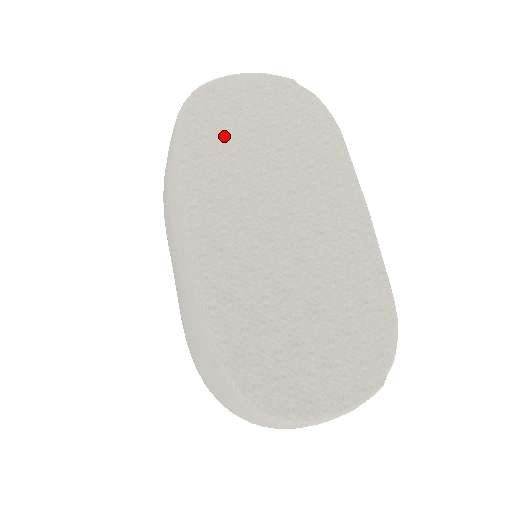
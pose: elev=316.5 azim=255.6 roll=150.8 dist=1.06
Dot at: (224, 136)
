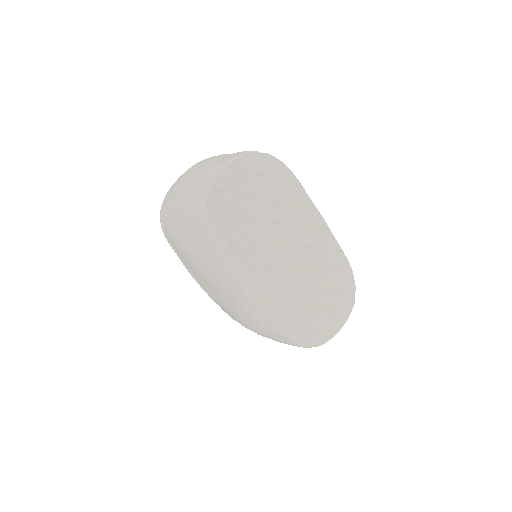
Dot at: (238, 220)
